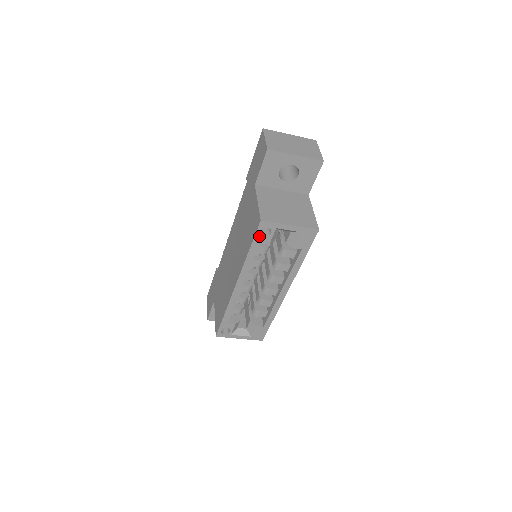
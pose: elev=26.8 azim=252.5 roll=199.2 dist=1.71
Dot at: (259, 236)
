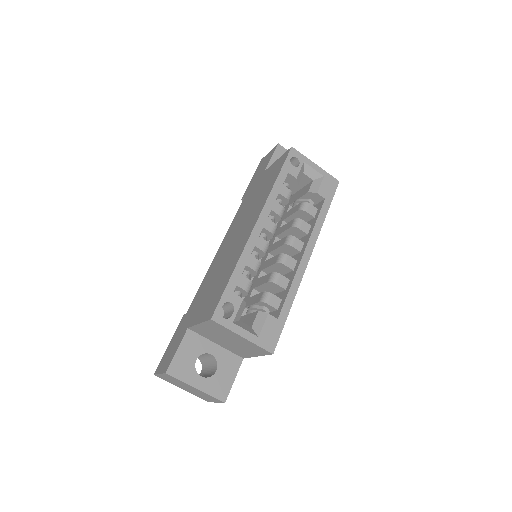
Dot at: (288, 164)
